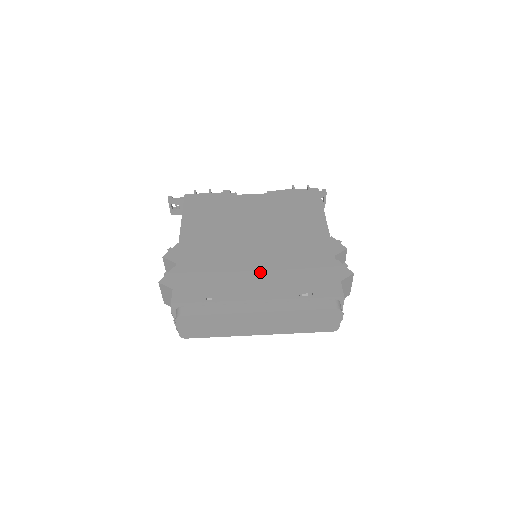
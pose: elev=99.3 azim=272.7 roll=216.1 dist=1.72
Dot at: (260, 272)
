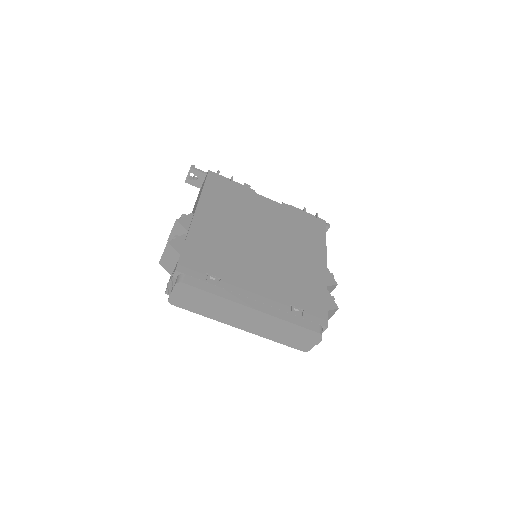
Dot at: (262, 273)
